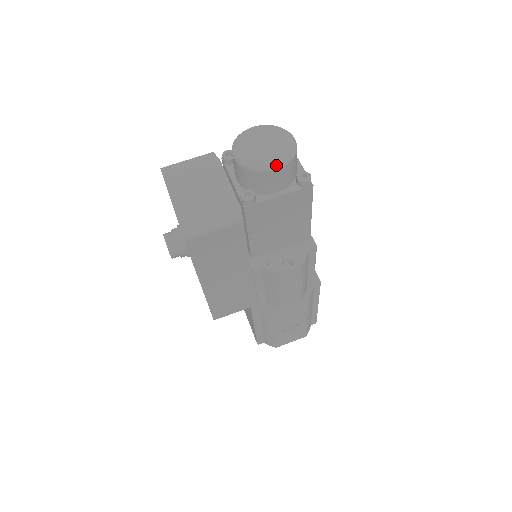
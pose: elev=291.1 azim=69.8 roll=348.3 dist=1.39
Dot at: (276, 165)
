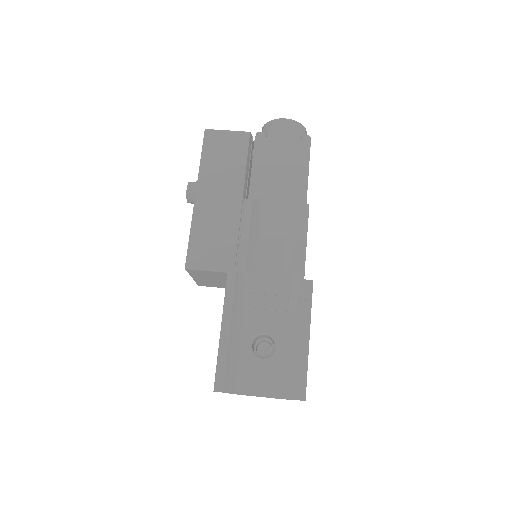
Dot at: (286, 119)
